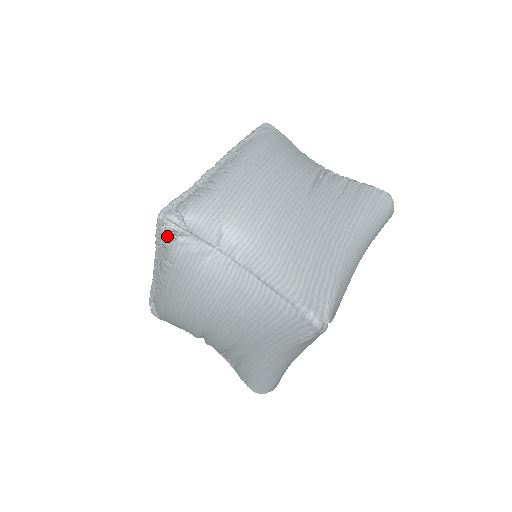
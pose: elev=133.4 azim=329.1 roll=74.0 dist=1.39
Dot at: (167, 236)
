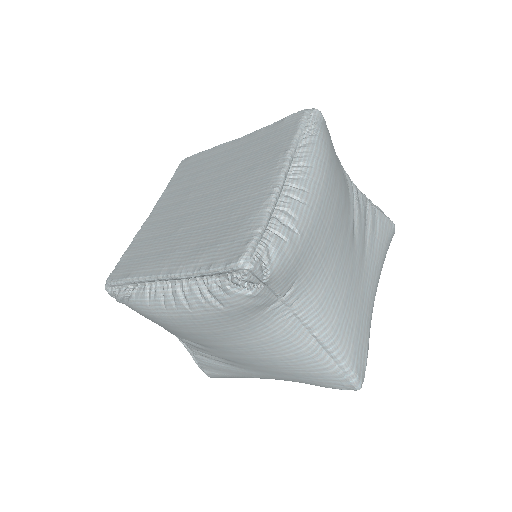
Dot at: (237, 284)
